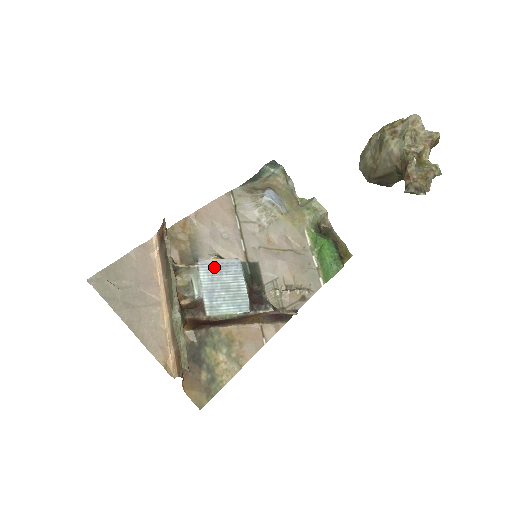
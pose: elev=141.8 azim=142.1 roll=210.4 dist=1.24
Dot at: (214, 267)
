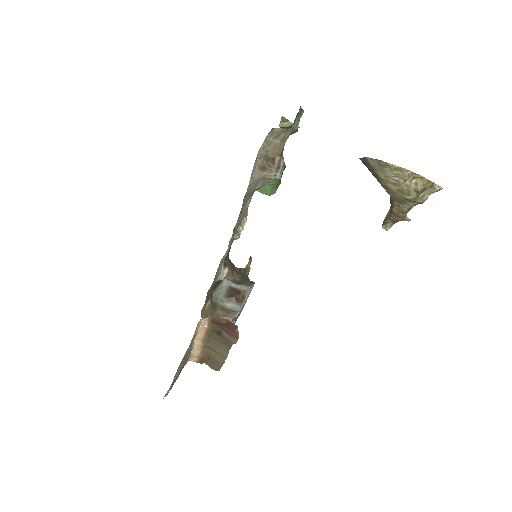
Dot at: occluded
